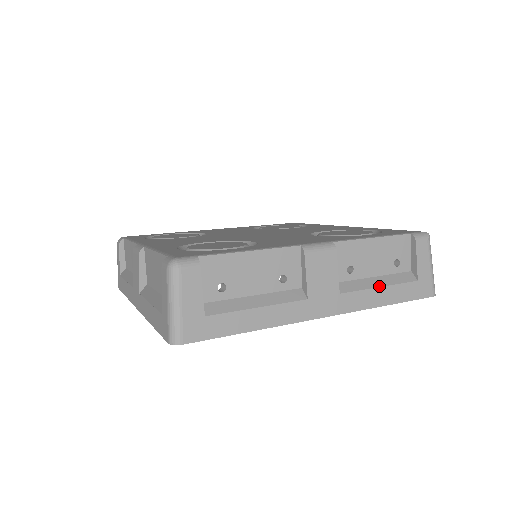
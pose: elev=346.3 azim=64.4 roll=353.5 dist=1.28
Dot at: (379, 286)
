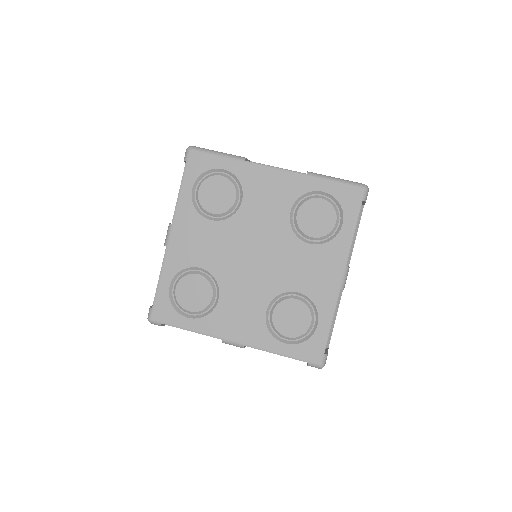
Dot at: occluded
